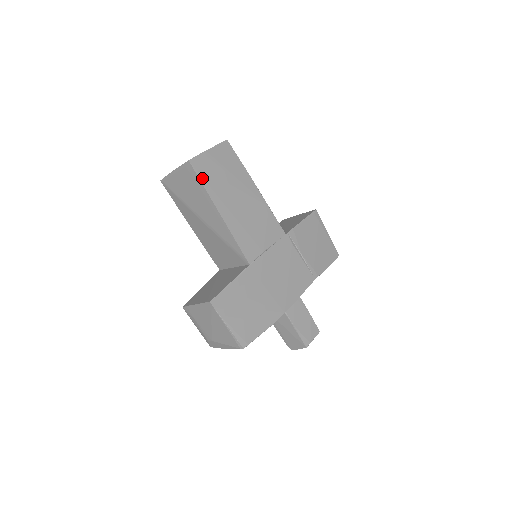
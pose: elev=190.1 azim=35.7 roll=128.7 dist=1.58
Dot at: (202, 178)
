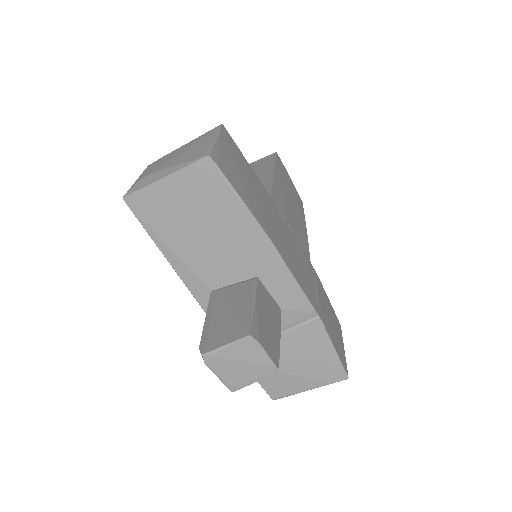
Dot at: (277, 161)
